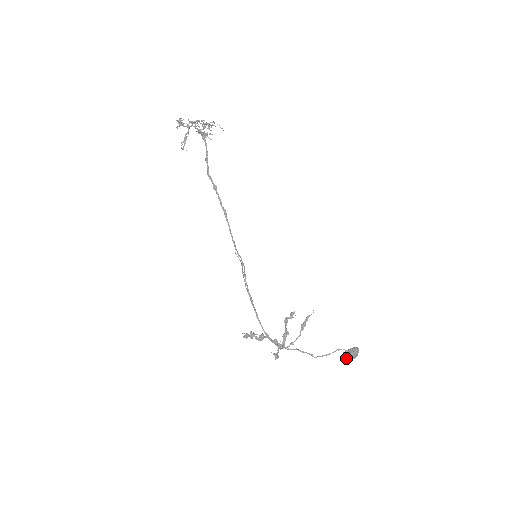
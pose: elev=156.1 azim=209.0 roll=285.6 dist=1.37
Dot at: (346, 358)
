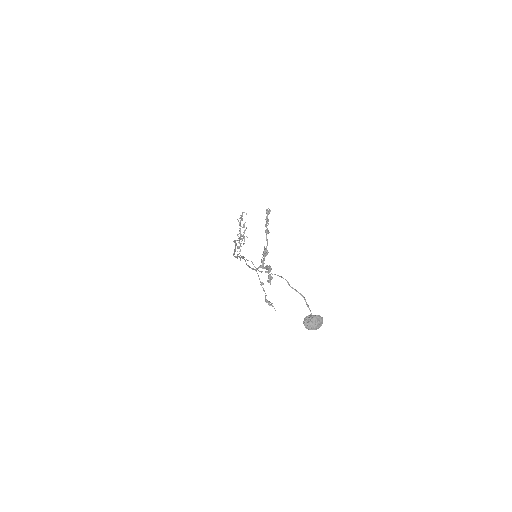
Dot at: (311, 316)
